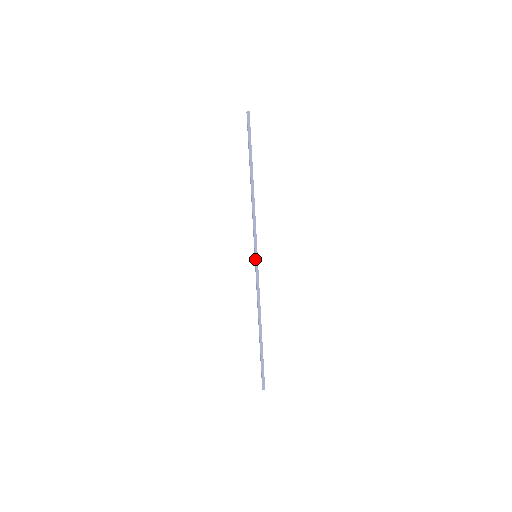
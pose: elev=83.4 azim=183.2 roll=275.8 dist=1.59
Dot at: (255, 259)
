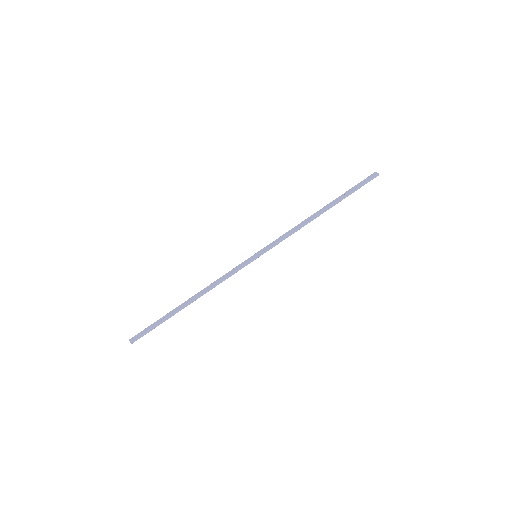
Dot at: (254, 258)
